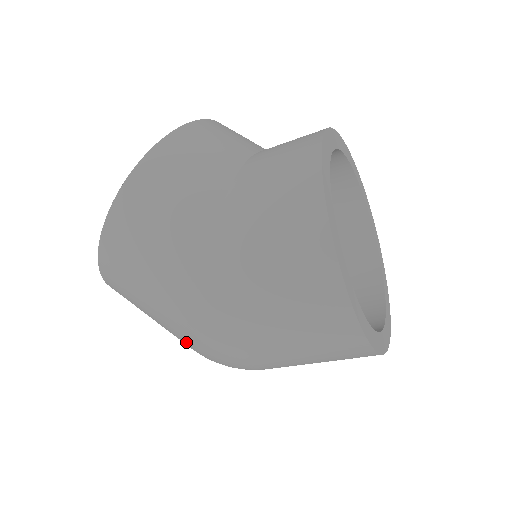
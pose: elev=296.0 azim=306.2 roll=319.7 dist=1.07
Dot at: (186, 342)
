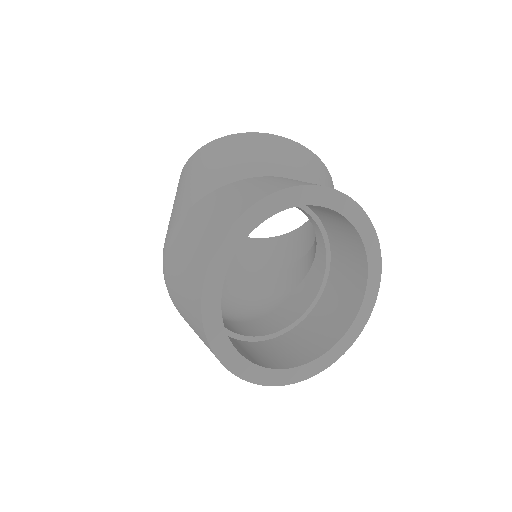
Dot at: occluded
